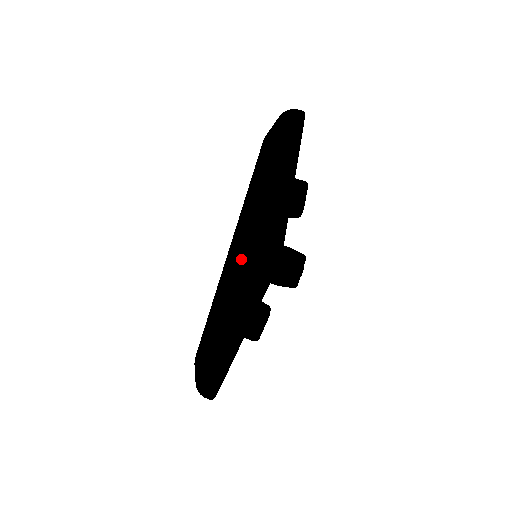
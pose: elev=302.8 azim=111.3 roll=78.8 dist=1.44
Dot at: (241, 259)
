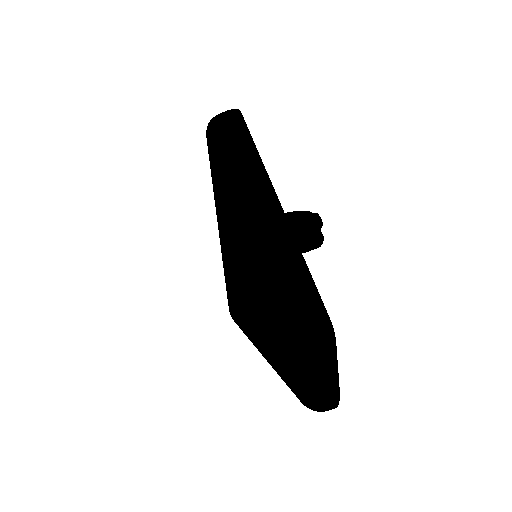
Dot at: (274, 205)
